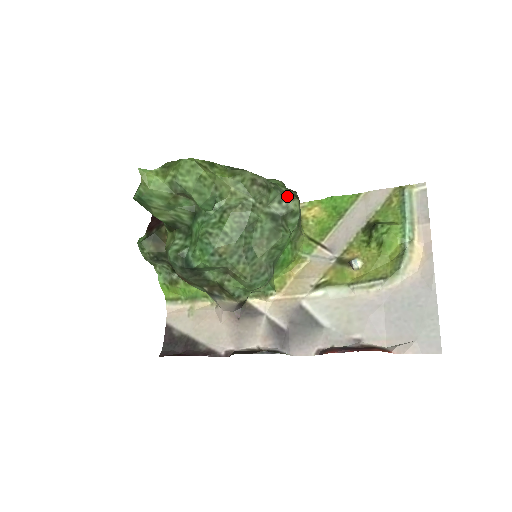
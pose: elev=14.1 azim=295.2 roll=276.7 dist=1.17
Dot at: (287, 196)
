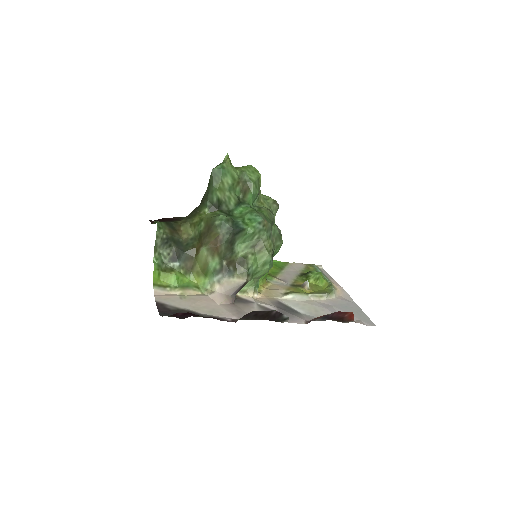
Dot at: occluded
